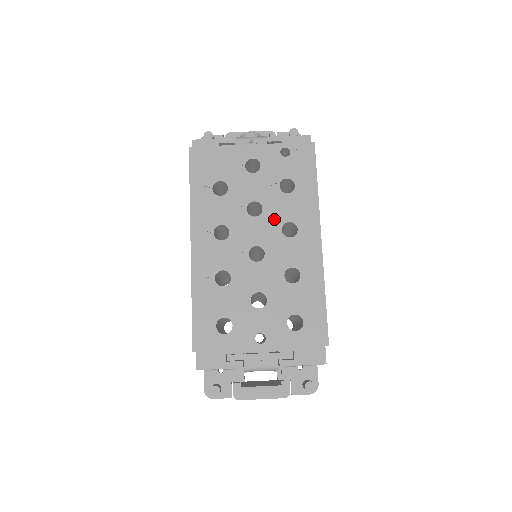
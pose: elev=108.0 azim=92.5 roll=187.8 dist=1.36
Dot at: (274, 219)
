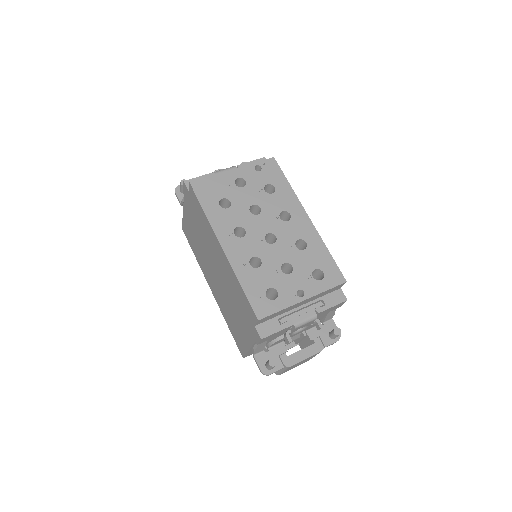
Dot at: (271, 212)
